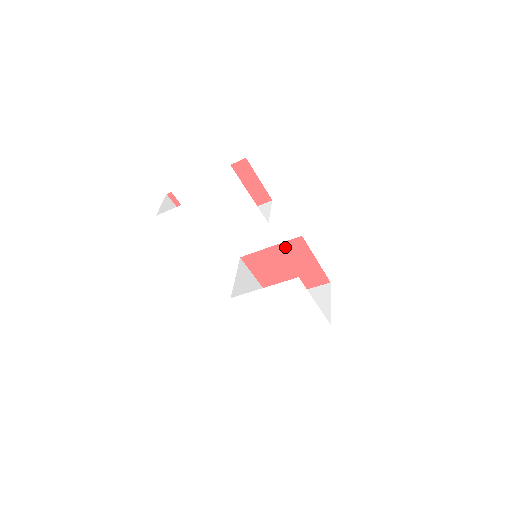
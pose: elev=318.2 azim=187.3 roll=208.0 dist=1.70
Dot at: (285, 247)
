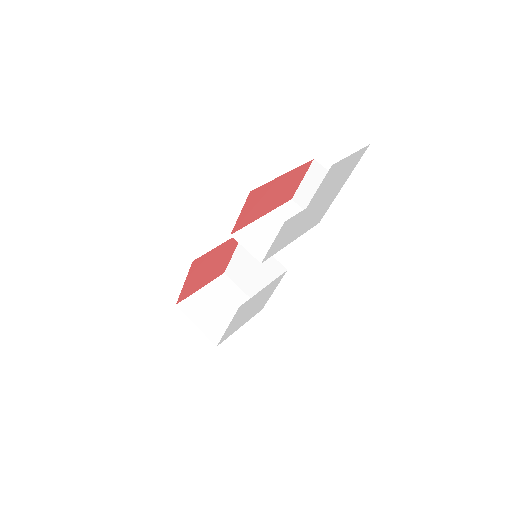
Dot at: (228, 243)
